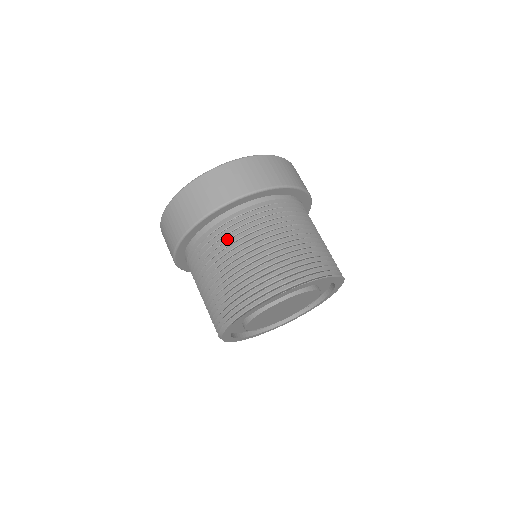
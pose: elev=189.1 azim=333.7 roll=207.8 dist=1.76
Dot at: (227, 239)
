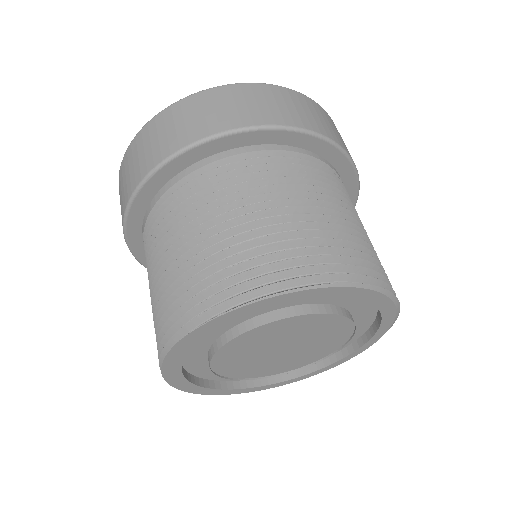
Dot at: occluded
